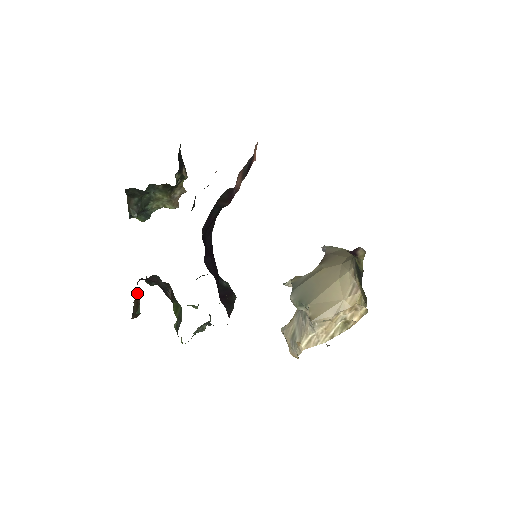
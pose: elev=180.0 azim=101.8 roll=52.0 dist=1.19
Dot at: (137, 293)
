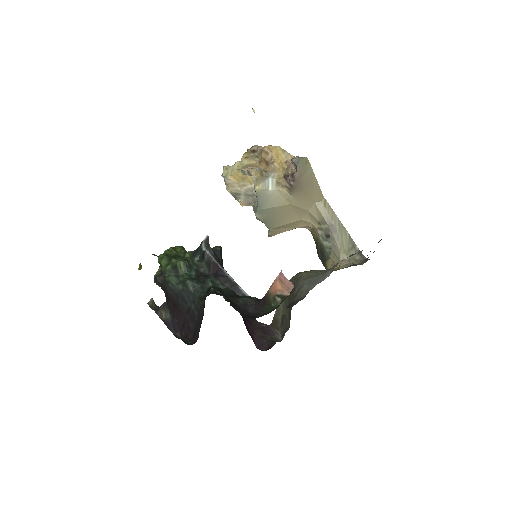
Dot at: occluded
